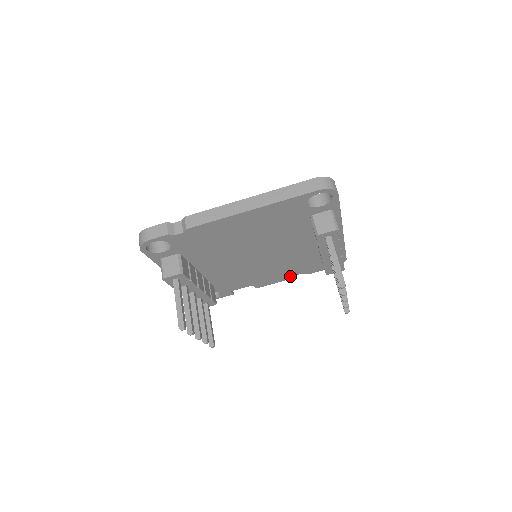
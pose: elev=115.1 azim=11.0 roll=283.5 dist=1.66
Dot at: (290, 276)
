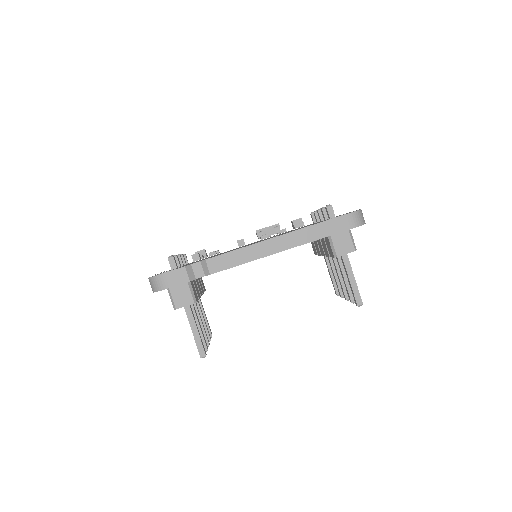
Dot at: occluded
